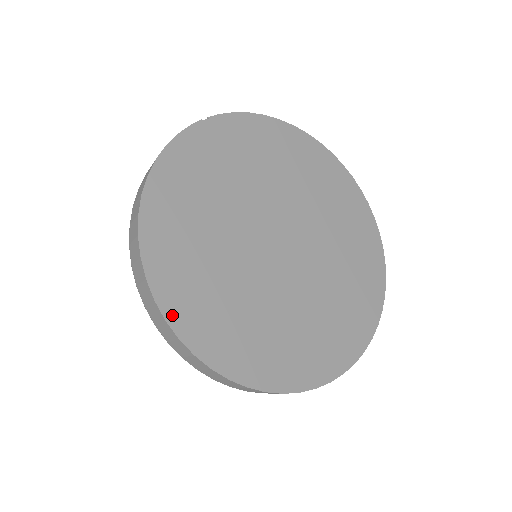
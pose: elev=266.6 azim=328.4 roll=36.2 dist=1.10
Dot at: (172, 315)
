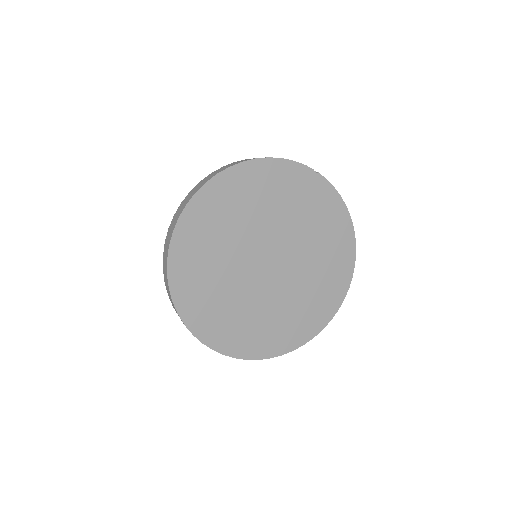
Dot at: (184, 219)
